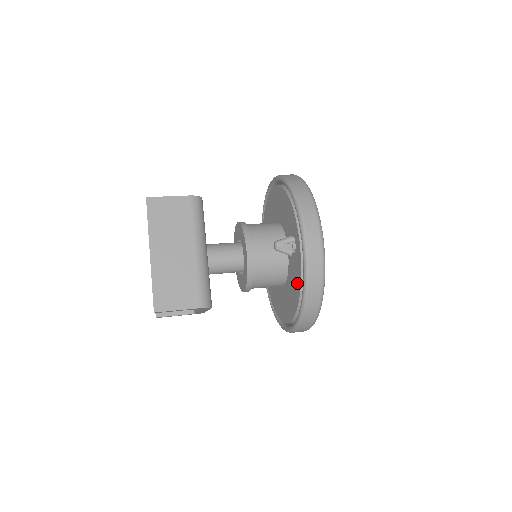
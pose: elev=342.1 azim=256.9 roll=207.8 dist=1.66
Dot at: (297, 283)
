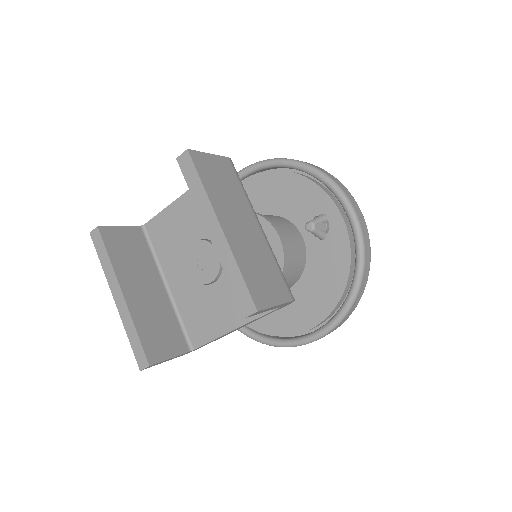
Dot at: (339, 267)
